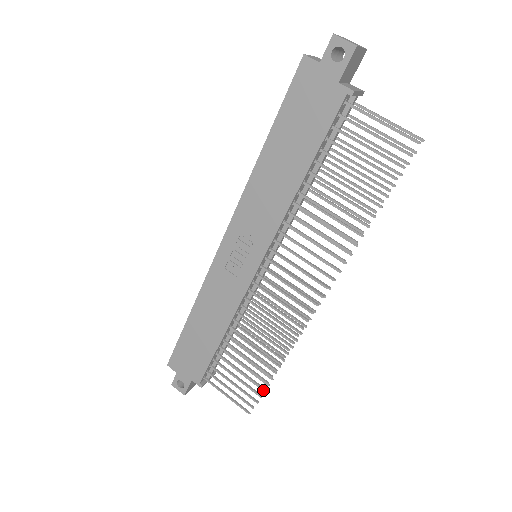
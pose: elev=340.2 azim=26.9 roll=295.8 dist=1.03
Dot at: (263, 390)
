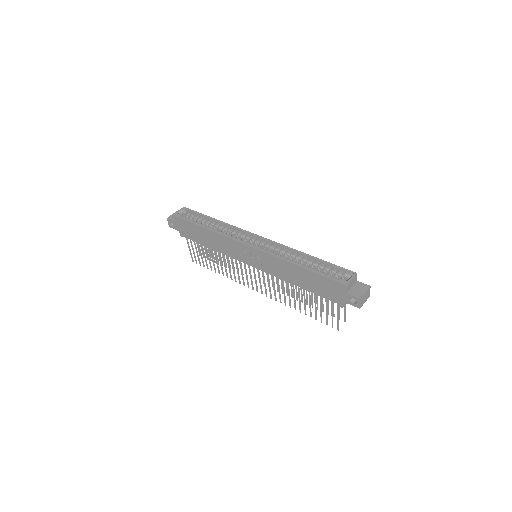
Dot at: (207, 268)
